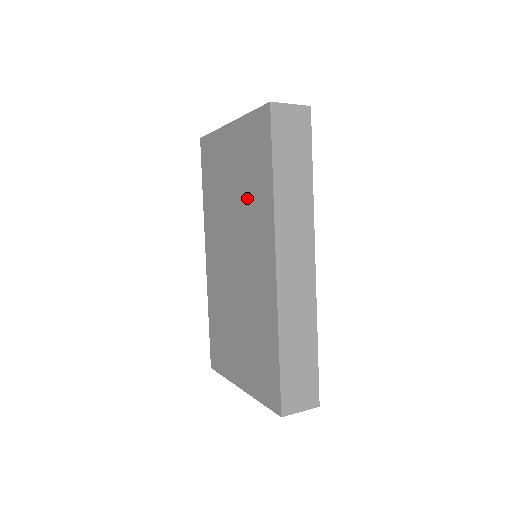
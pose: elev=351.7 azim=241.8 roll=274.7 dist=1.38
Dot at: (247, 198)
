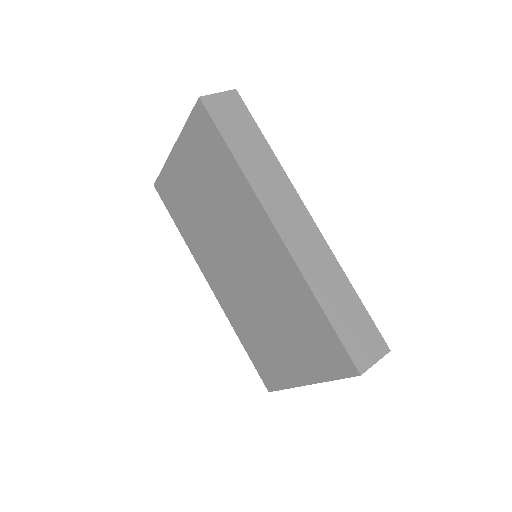
Dot at: (221, 197)
